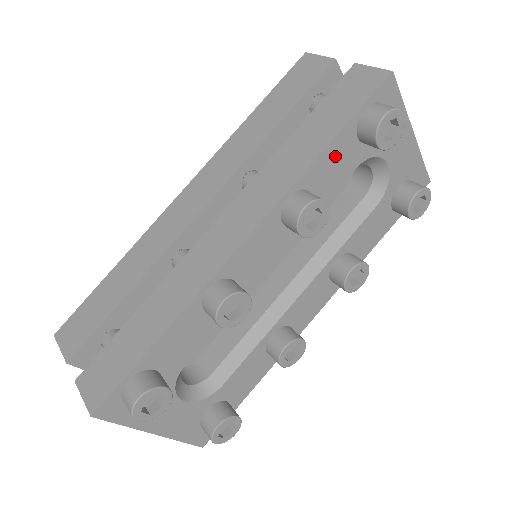
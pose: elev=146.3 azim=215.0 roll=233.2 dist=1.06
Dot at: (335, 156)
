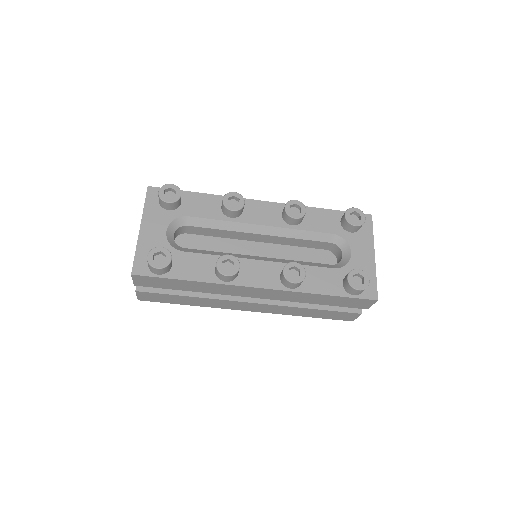
Dot at: (325, 216)
